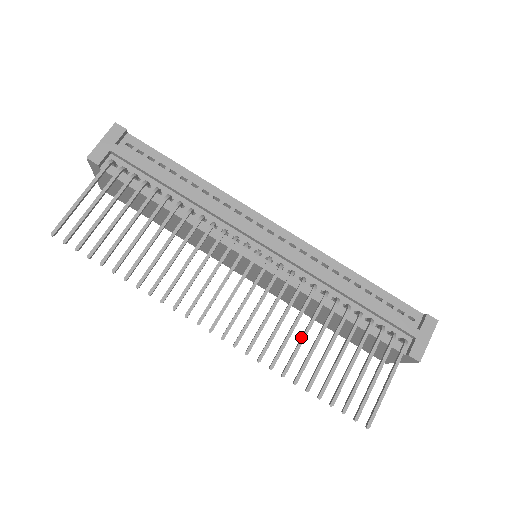
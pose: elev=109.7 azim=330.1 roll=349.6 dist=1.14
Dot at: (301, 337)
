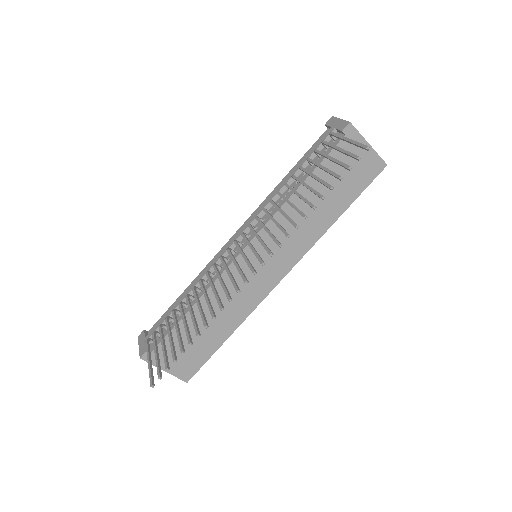
Dot at: occluded
